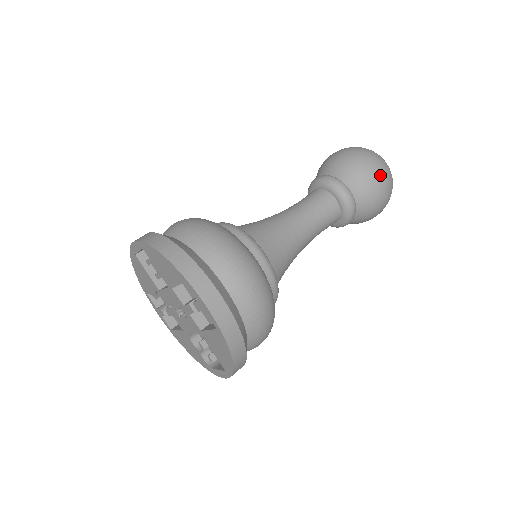
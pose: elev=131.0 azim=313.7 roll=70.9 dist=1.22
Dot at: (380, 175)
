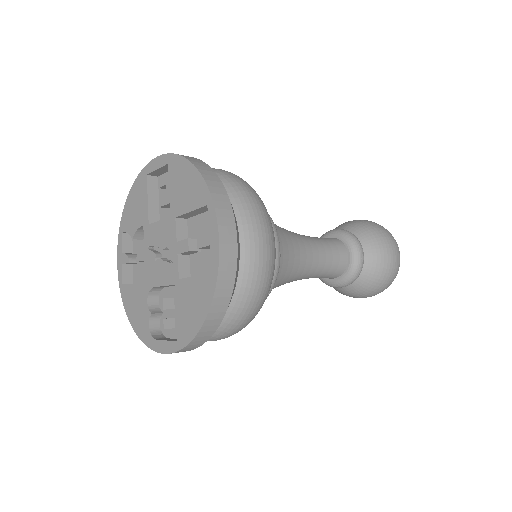
Dot at: (394, 256)
